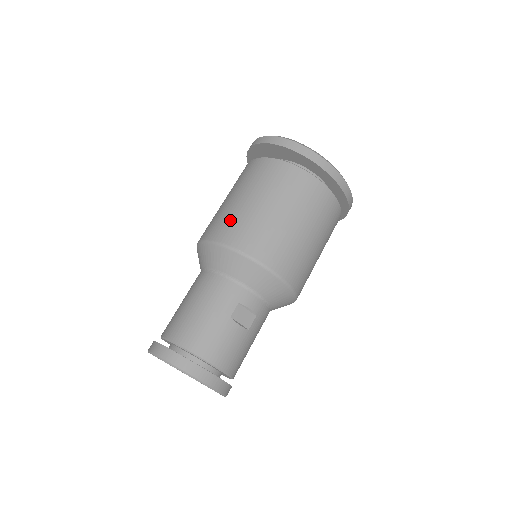
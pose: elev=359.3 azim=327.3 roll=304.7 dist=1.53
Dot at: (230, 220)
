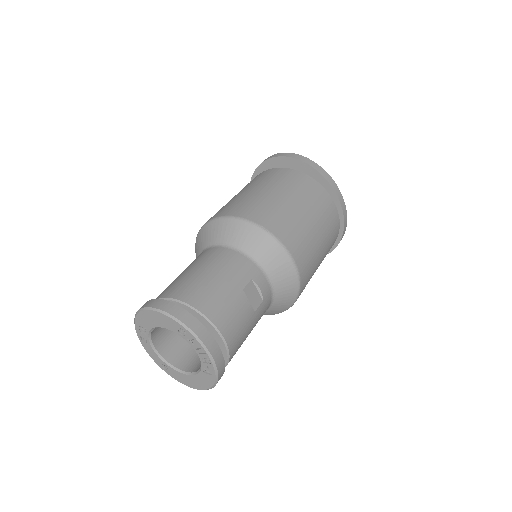
Dot at: (251, 203)
